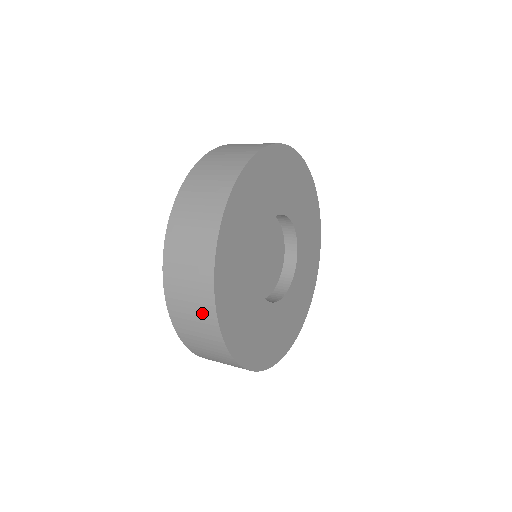
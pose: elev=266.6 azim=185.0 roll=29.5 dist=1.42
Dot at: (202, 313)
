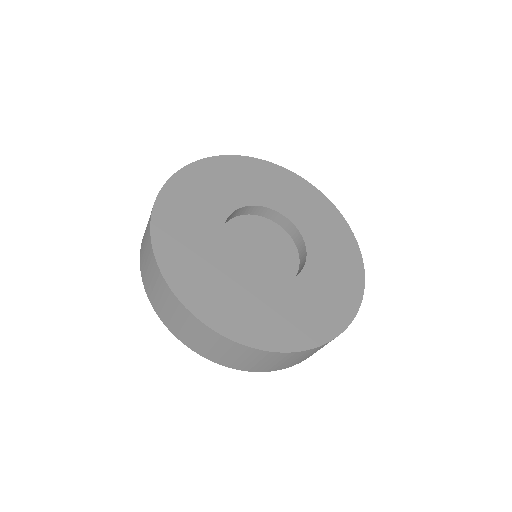
Dot at: (188, 322)
